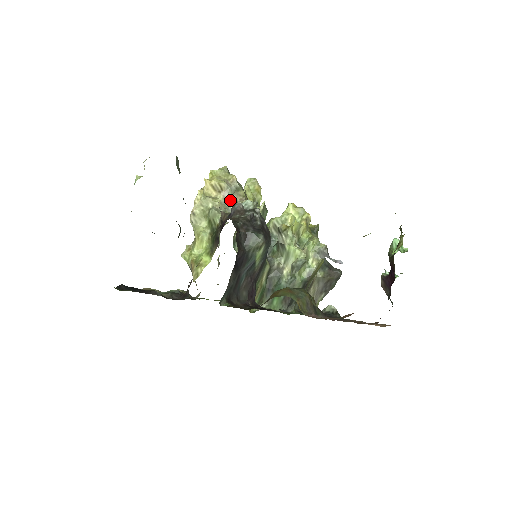
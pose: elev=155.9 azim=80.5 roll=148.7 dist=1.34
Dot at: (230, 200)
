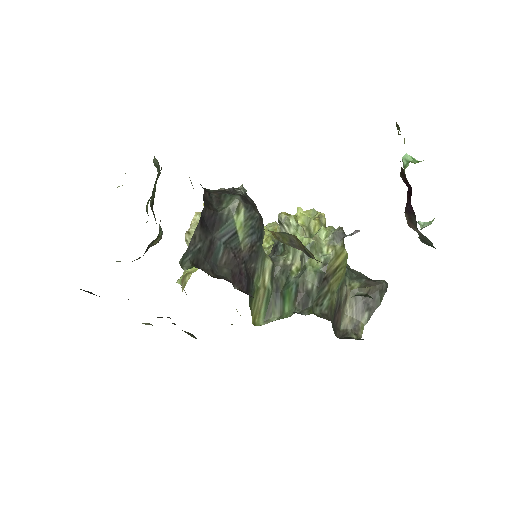
Dot at: occluded
